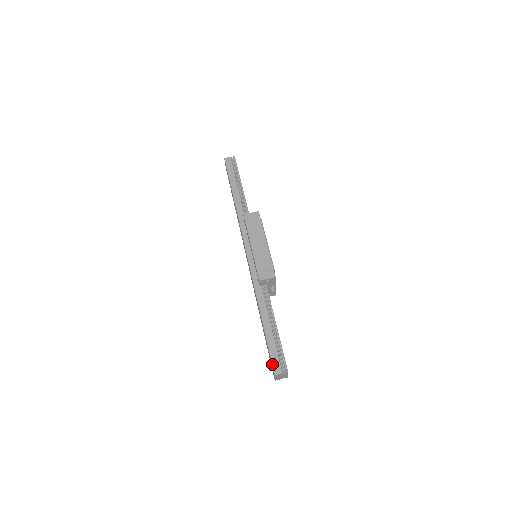
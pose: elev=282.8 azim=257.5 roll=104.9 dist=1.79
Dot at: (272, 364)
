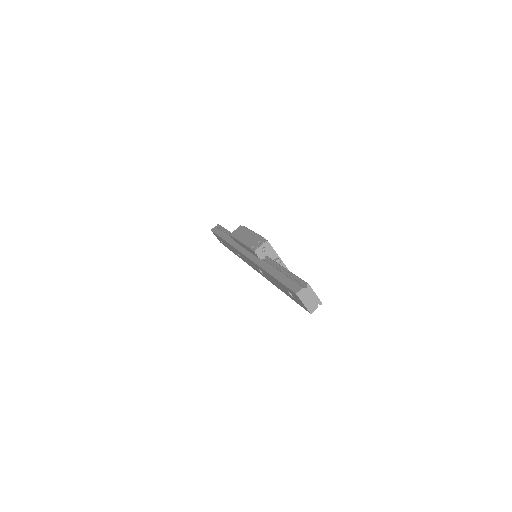
Dot at: (290, 289)
